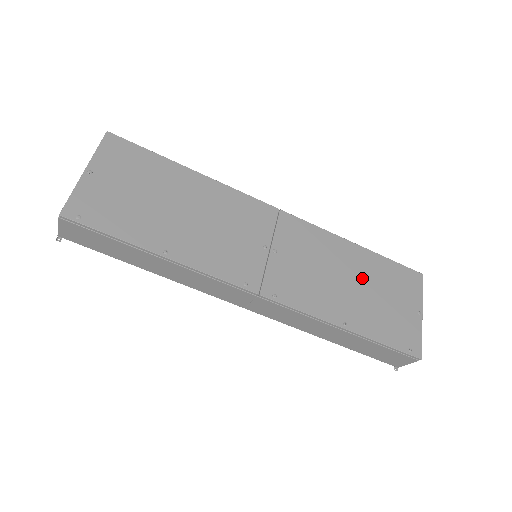
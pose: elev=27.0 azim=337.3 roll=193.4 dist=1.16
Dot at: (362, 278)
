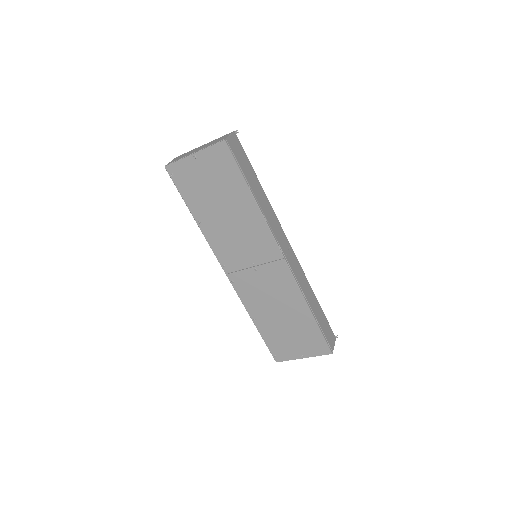
Dot at: (290, 320)
